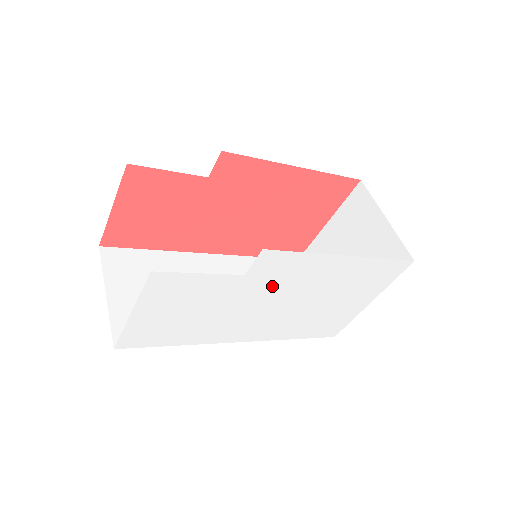
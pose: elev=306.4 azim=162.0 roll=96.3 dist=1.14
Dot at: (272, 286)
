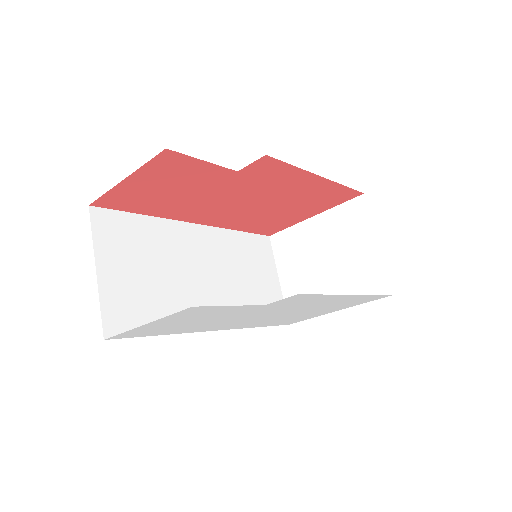
Dot at: (278, 308)
